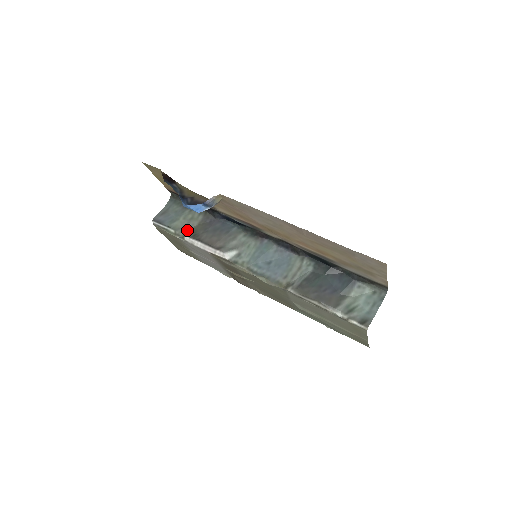
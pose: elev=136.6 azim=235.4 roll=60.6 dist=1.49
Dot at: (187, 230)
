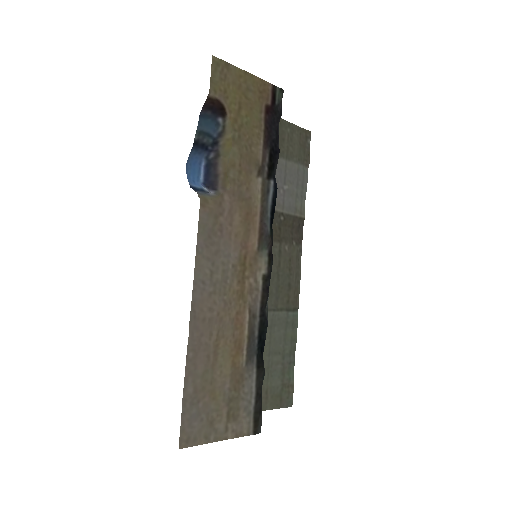
Dot at: occluded
